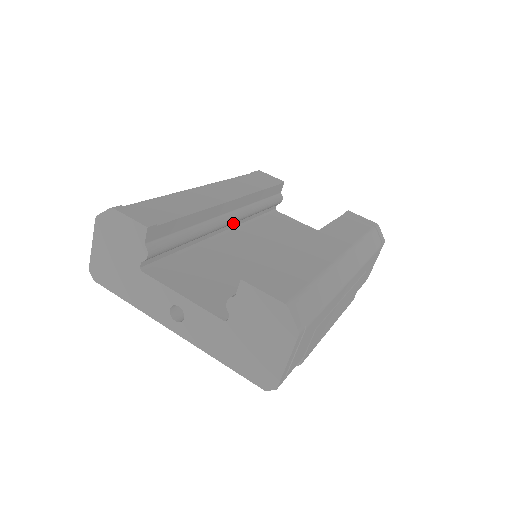
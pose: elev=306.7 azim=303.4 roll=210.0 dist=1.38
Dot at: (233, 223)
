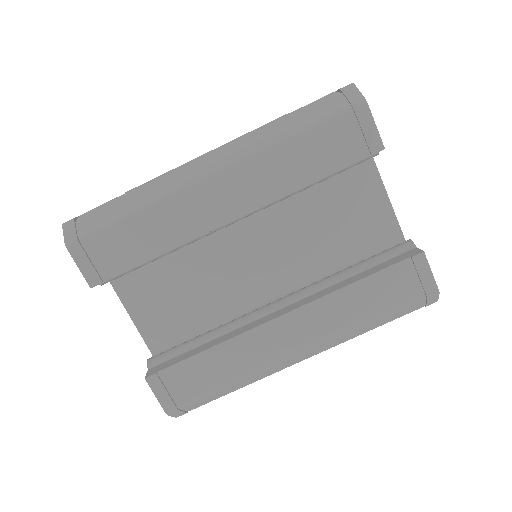
Dot at: occluded
